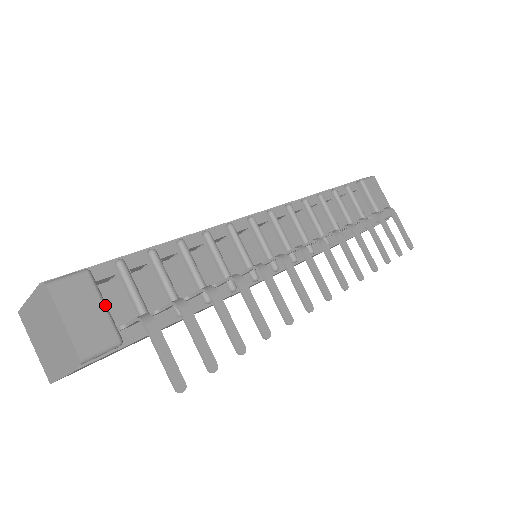
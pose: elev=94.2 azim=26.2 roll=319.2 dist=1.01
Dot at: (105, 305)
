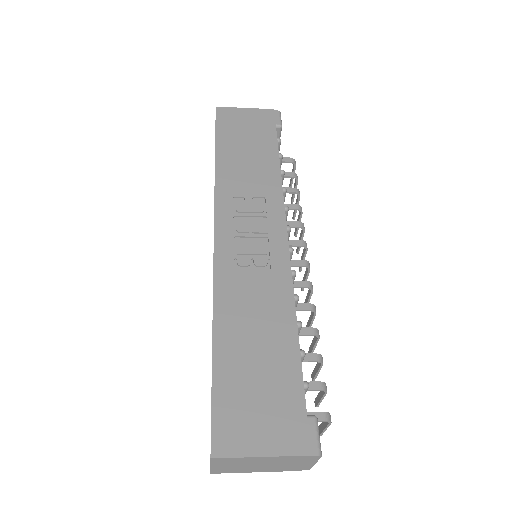
Dot at: occluded
